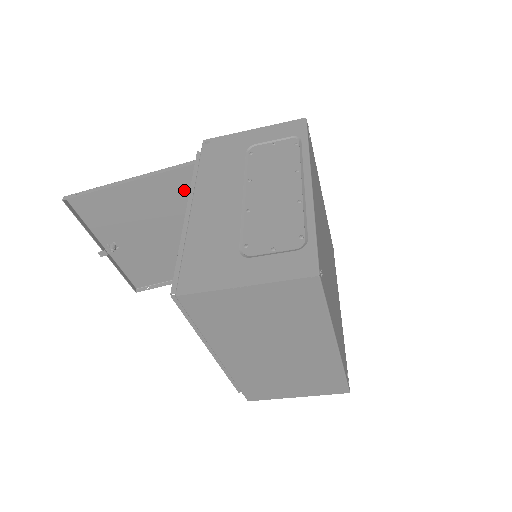
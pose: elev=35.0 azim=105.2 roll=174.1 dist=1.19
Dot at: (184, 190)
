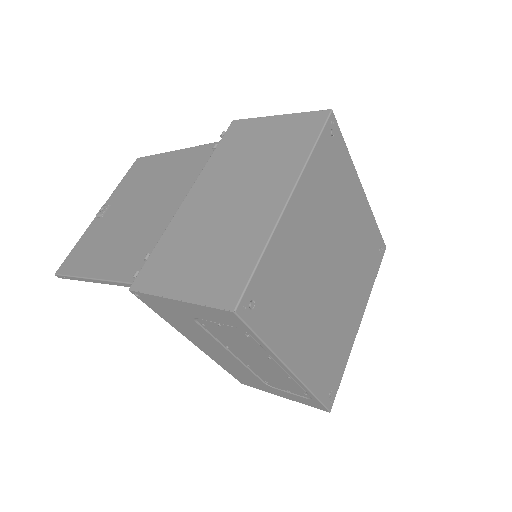
Dot at: (139, 251)
